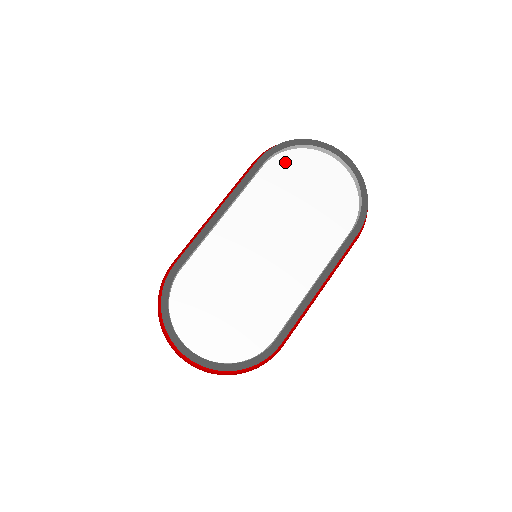
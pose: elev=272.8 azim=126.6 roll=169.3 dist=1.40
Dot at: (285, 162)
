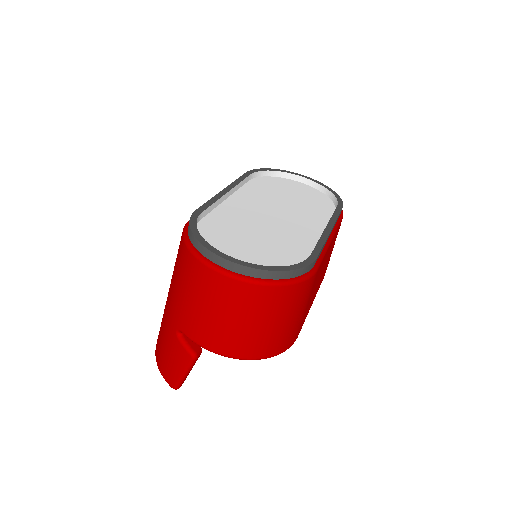
Dot at: (265, 181)
